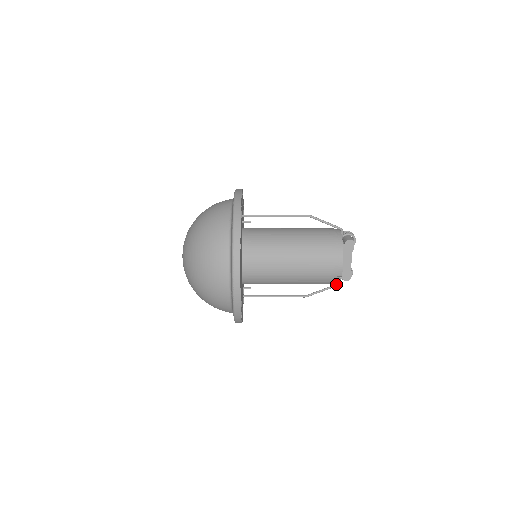
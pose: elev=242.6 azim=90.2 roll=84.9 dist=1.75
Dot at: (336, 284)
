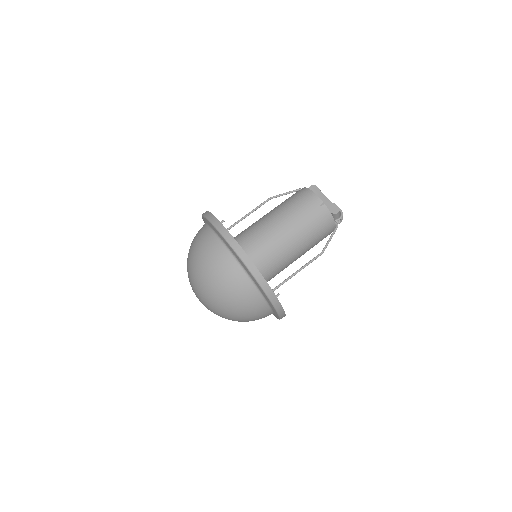
Dot at: (336, 225)
